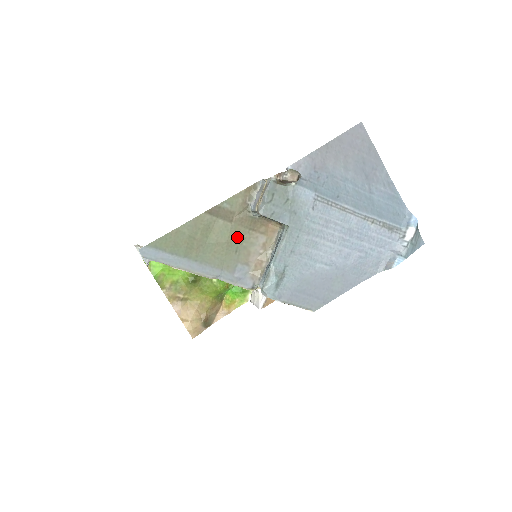
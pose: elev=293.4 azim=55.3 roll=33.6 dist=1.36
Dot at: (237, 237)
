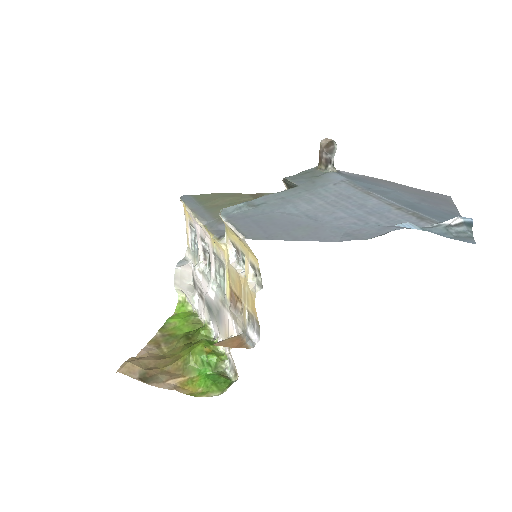
Dot at: occluded
